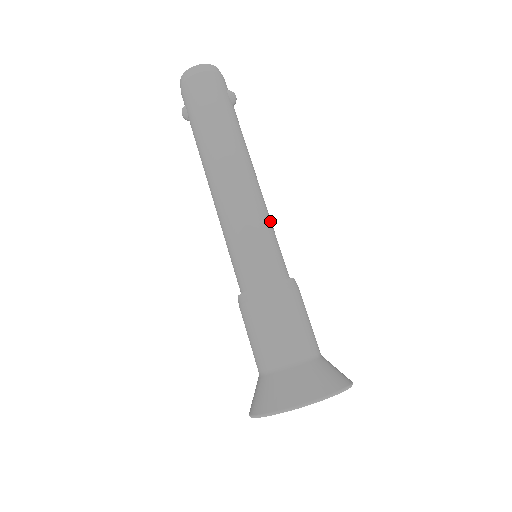
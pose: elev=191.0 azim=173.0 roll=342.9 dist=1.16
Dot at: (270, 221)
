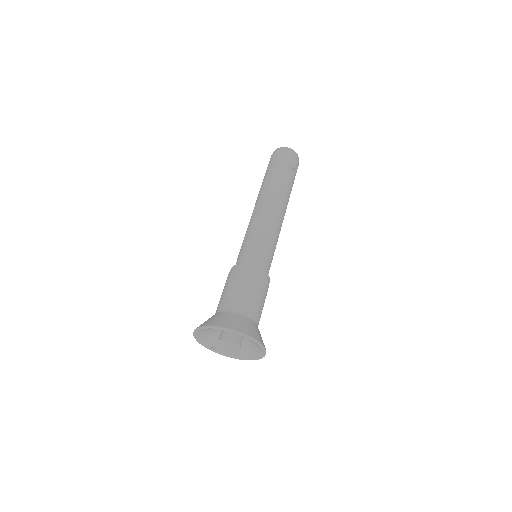
Dot at: (267, 233)
